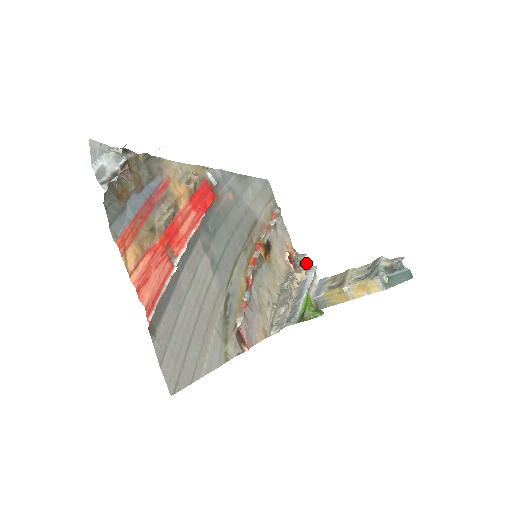
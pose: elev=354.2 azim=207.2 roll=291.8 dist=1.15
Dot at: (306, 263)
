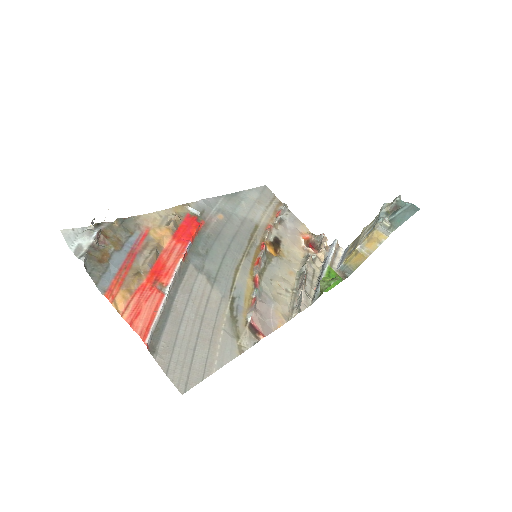
Dot at: (325, 241)
